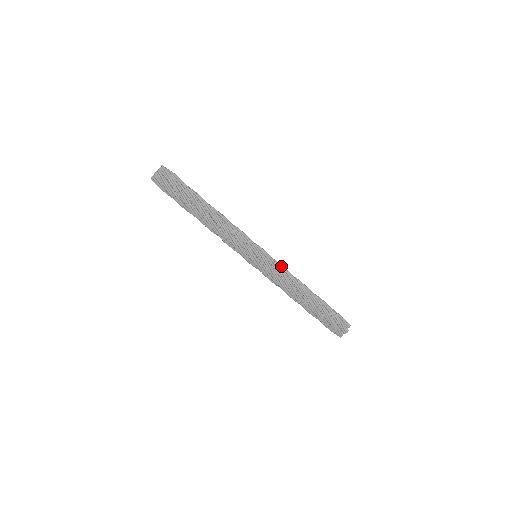
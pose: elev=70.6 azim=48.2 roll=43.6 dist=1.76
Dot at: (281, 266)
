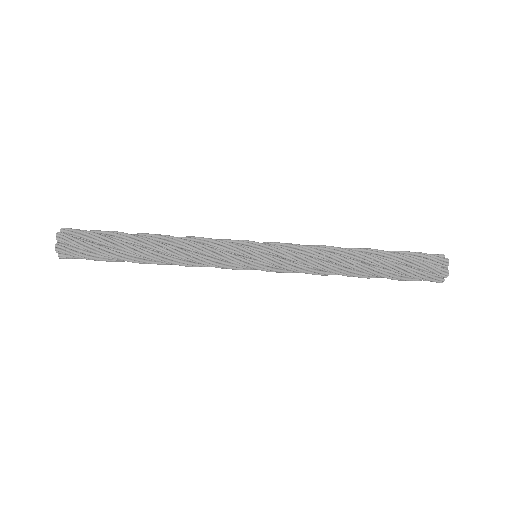
Dot at: (297, 248)
